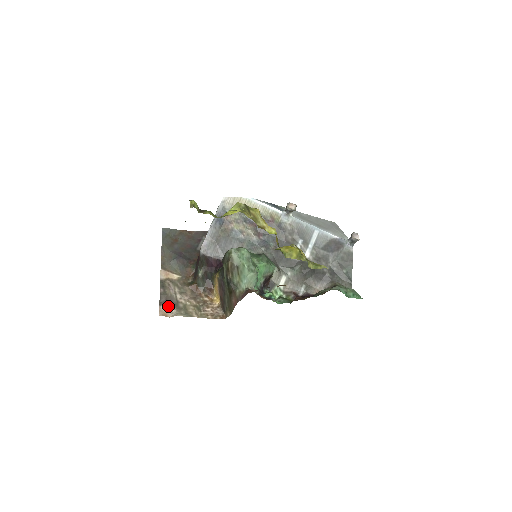
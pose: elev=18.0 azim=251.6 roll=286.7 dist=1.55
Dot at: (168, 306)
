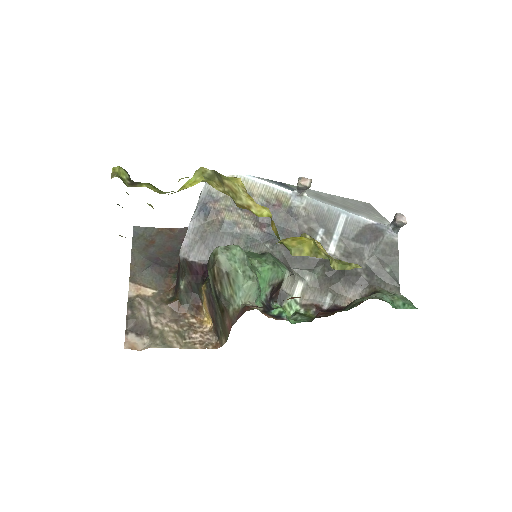
Dot at: (138, 334)
